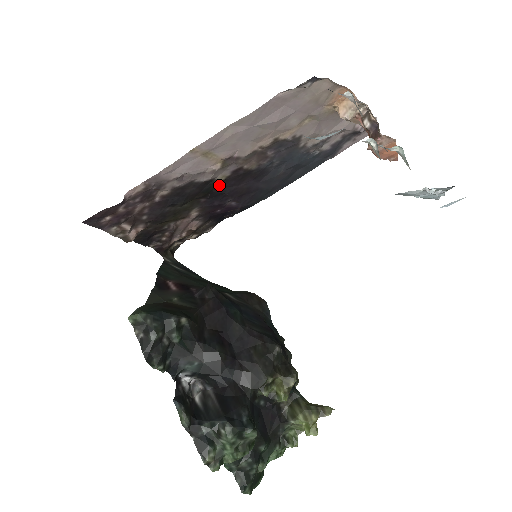
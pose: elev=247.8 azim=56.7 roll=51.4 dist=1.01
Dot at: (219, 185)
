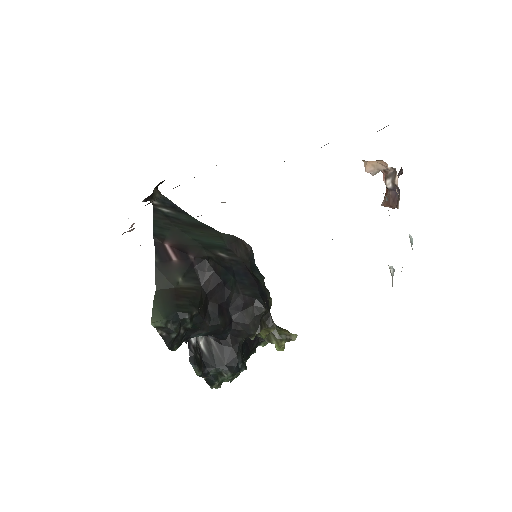
Dot at: occluded
